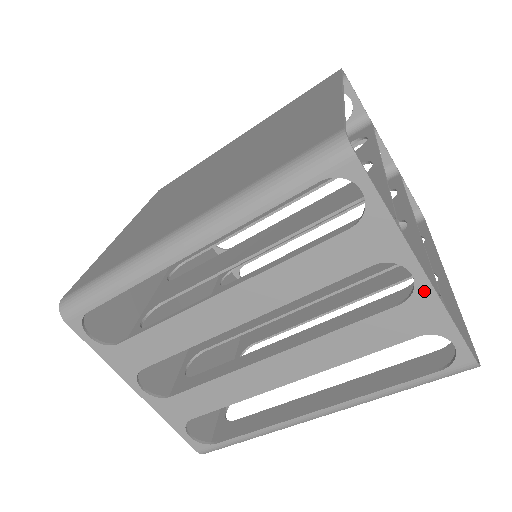
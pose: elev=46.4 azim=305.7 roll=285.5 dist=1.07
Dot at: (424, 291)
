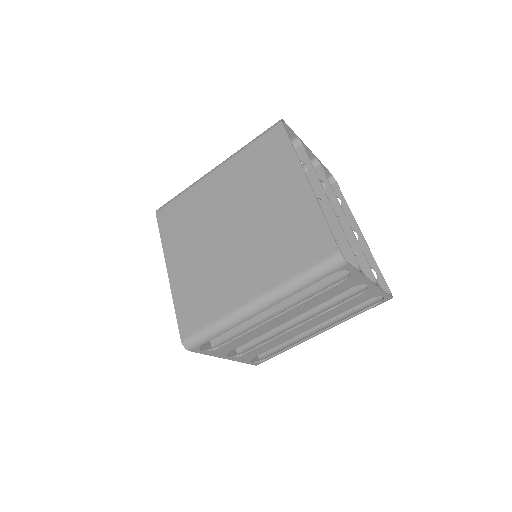
Dot at: (372, 288)
